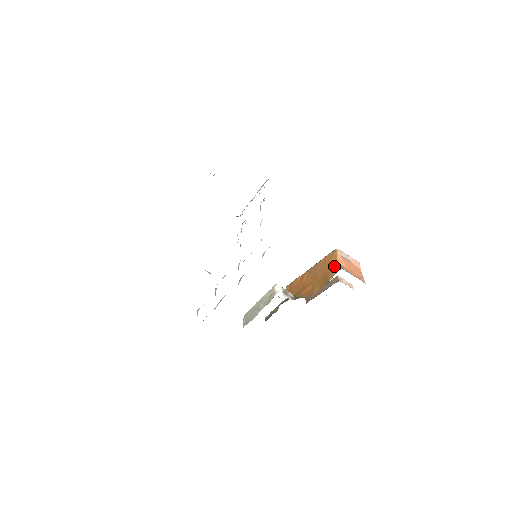
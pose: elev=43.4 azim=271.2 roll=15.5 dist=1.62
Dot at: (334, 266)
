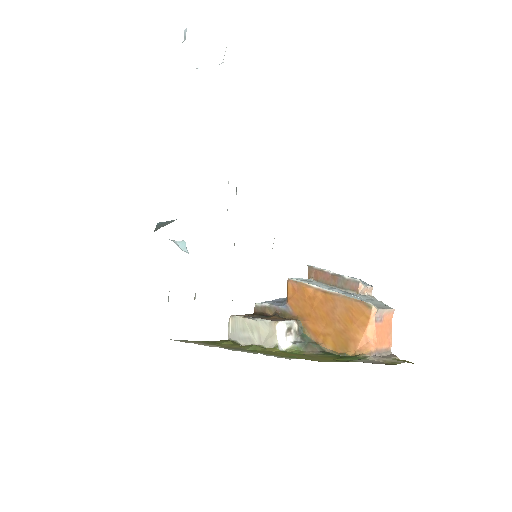
Dot at: (361, 334)
